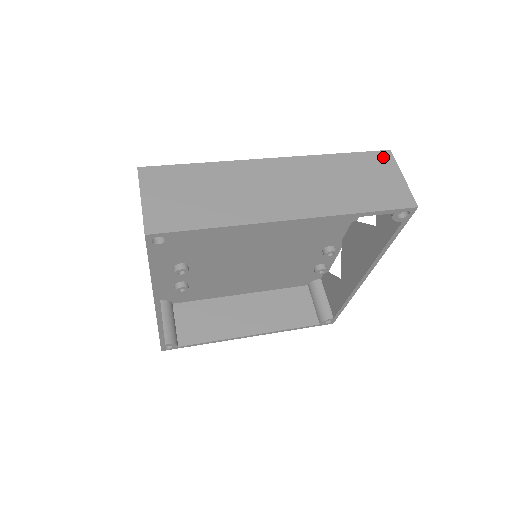
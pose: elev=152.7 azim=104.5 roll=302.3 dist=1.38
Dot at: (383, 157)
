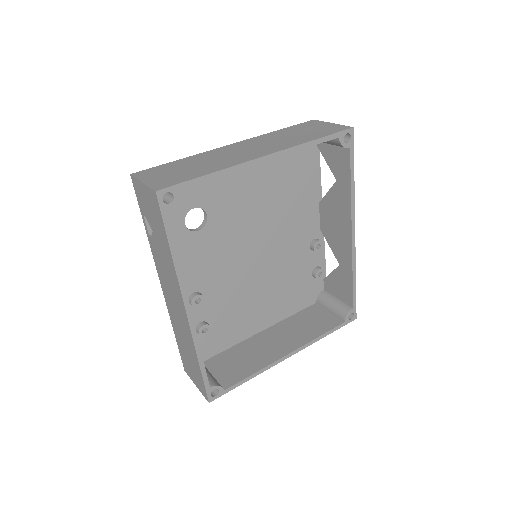
Dot at: (311, 122)
